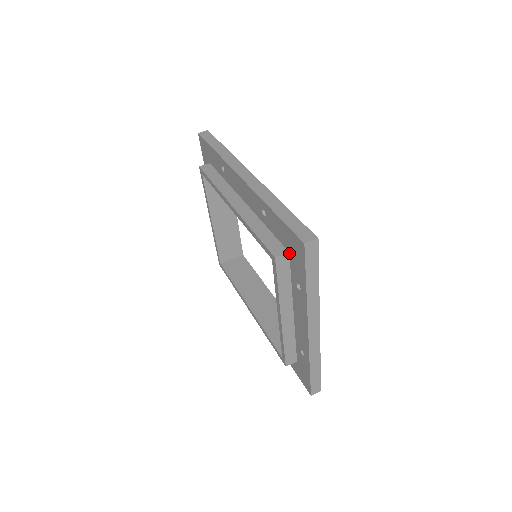
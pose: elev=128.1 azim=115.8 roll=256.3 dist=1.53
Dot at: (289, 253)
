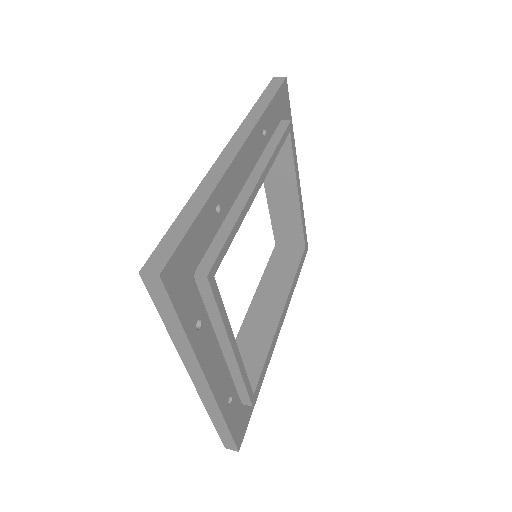
Dot at: occluded
